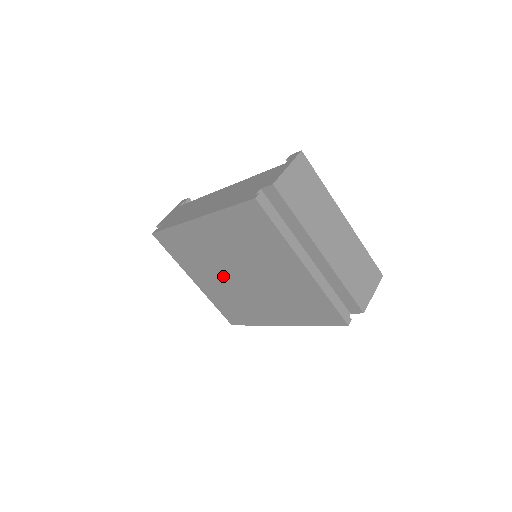
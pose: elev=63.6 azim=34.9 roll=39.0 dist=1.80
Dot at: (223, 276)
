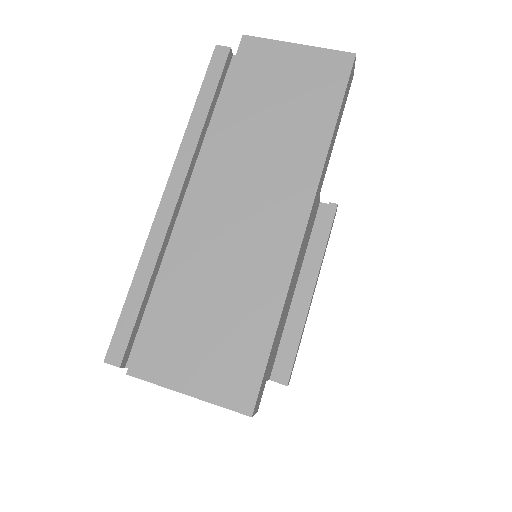
Dot at: occluded
